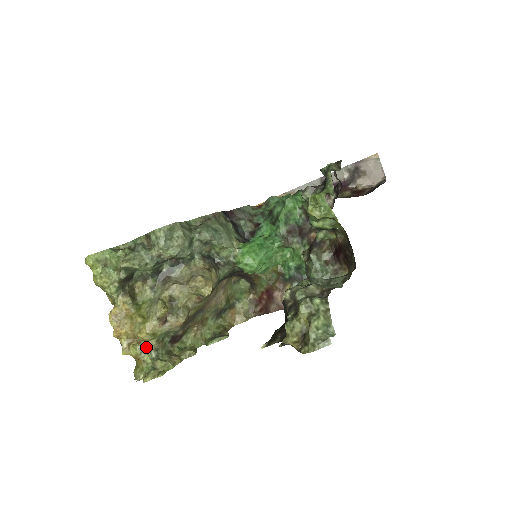
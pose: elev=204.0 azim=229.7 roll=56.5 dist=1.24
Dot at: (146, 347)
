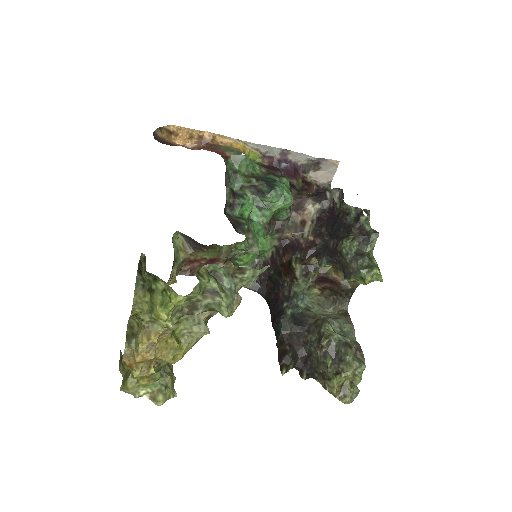
Dot at: (161, 365)
